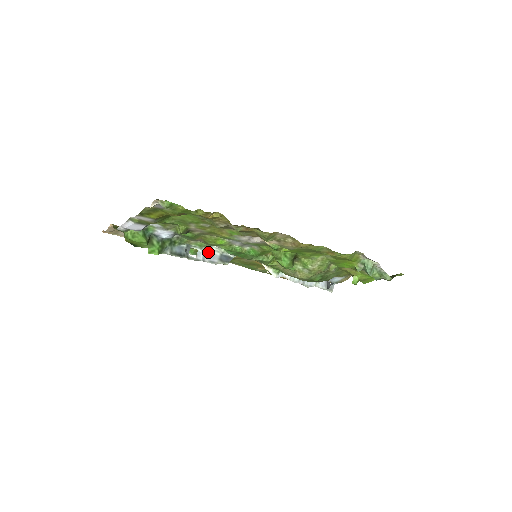
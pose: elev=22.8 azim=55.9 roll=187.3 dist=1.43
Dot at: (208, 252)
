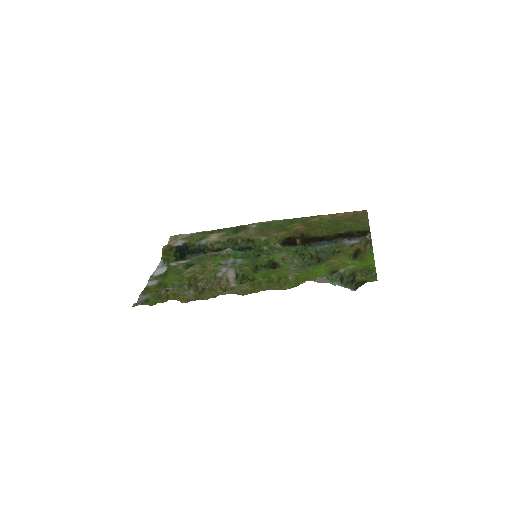
Dot at: occluded
